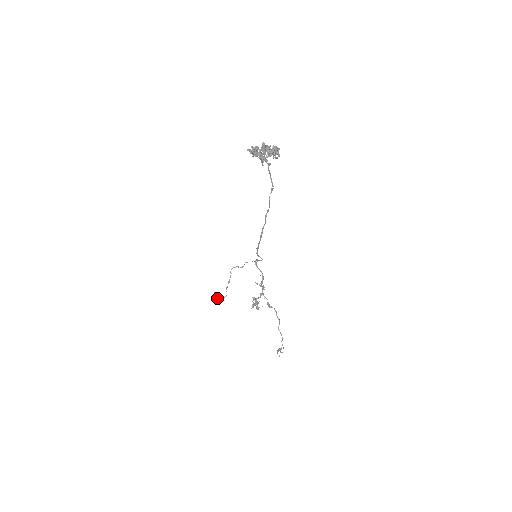
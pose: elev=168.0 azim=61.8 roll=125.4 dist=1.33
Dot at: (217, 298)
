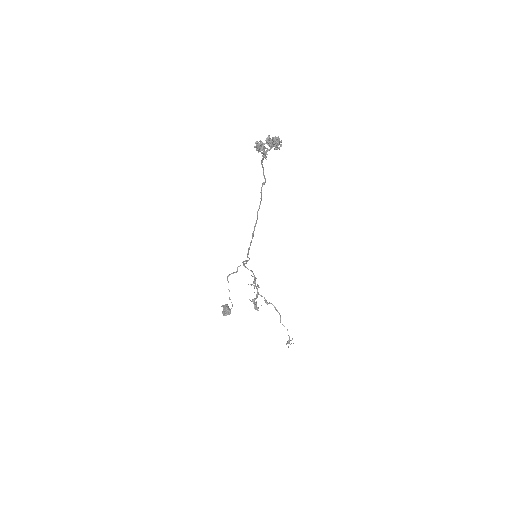
Dot at: (228, 311)
